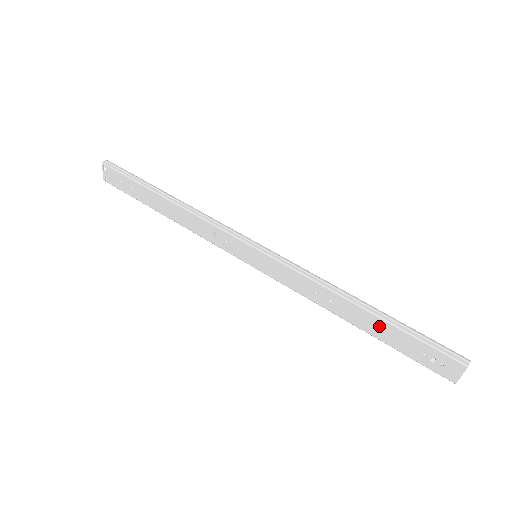
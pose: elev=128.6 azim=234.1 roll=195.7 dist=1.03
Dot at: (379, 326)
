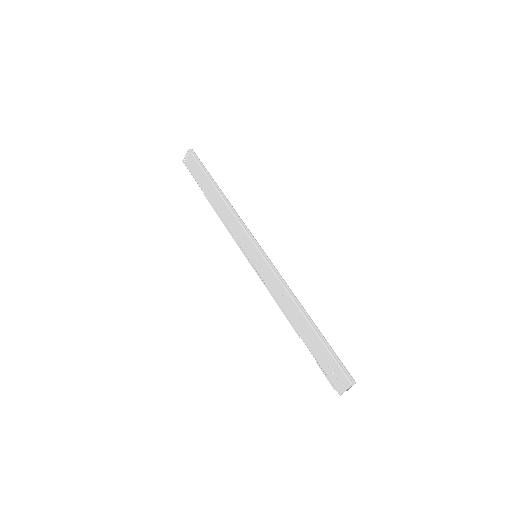
Dot at: (311, 335)
